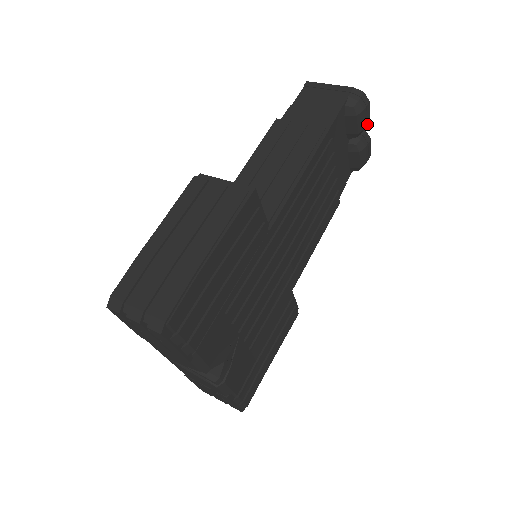
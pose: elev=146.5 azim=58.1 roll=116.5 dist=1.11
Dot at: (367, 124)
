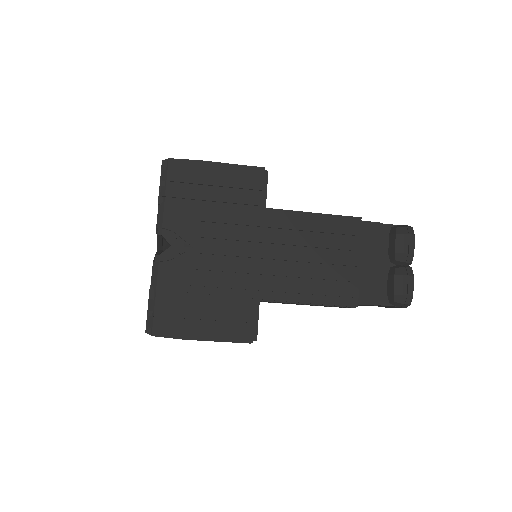
Dot at: (408, 253)
